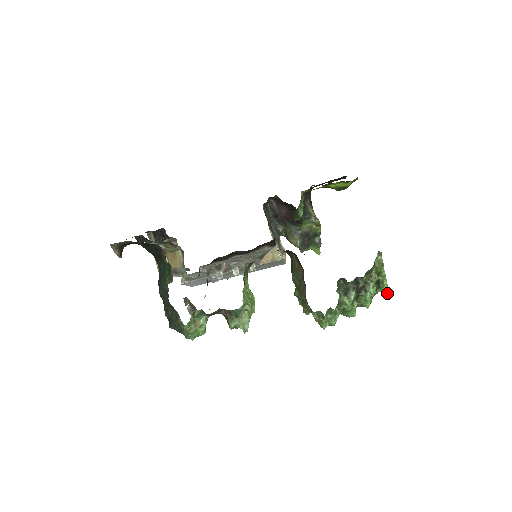
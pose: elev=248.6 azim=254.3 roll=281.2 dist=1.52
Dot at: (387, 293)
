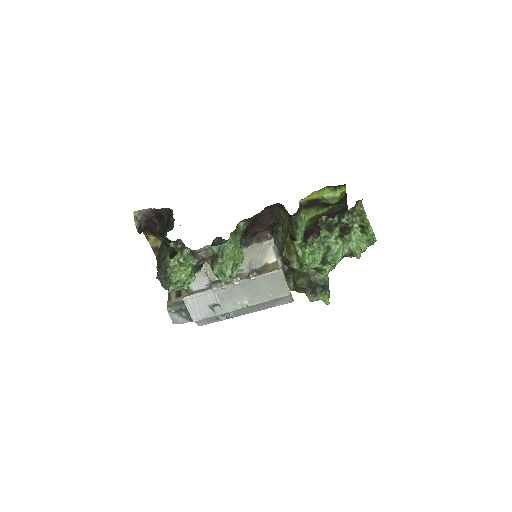
Dot at: (374, 239)
